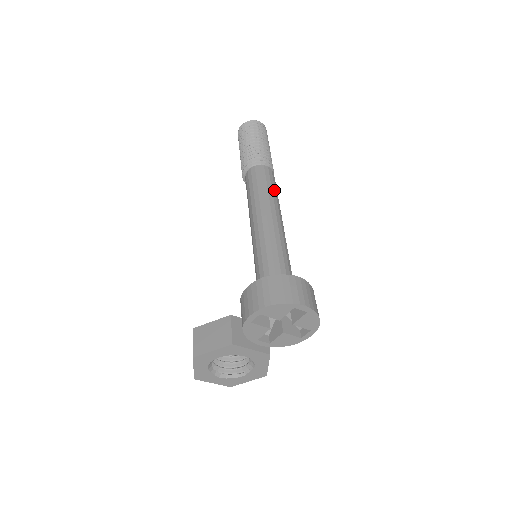
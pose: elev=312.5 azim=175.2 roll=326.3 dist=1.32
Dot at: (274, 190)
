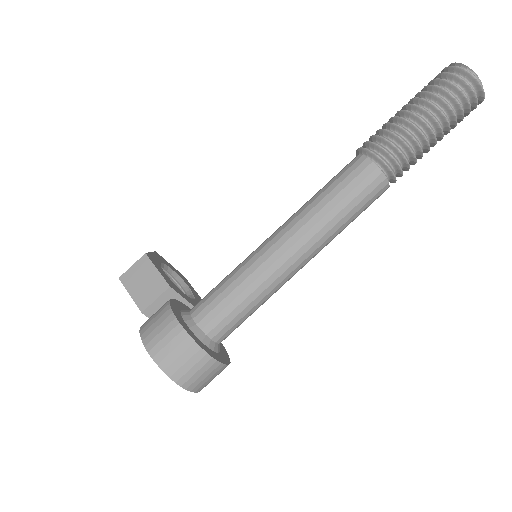
Dot at: (348, 218)
